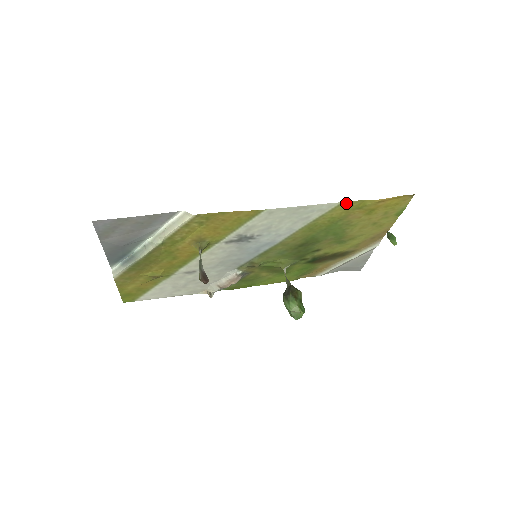
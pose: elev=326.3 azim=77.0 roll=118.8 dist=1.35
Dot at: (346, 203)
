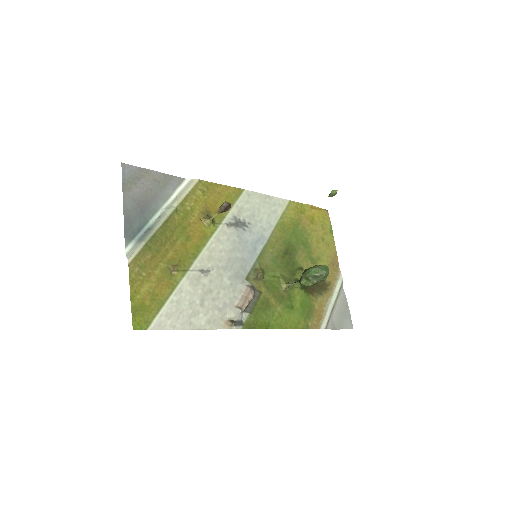
Dot at: (292, 203)
